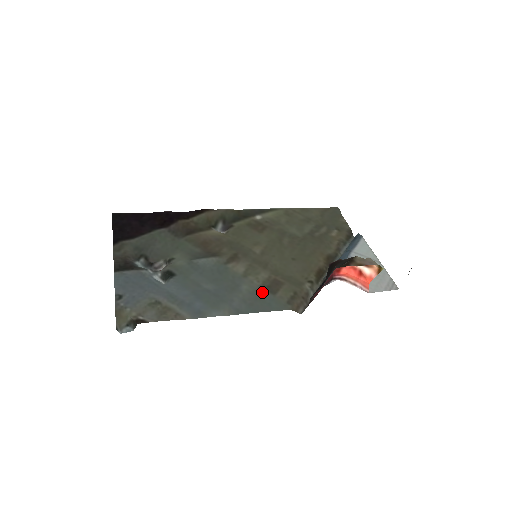
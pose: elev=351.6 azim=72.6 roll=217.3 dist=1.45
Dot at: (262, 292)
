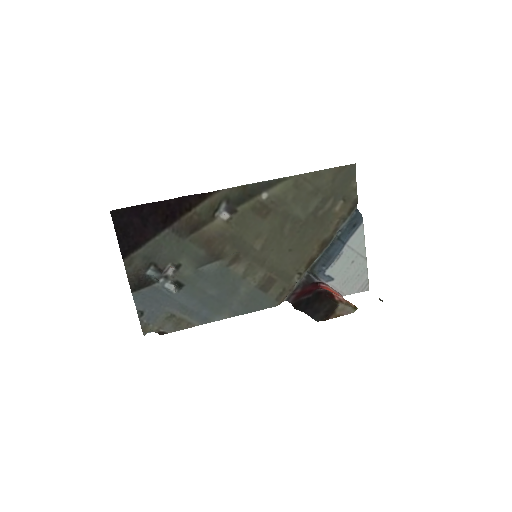
Dot at: (257, 292)
